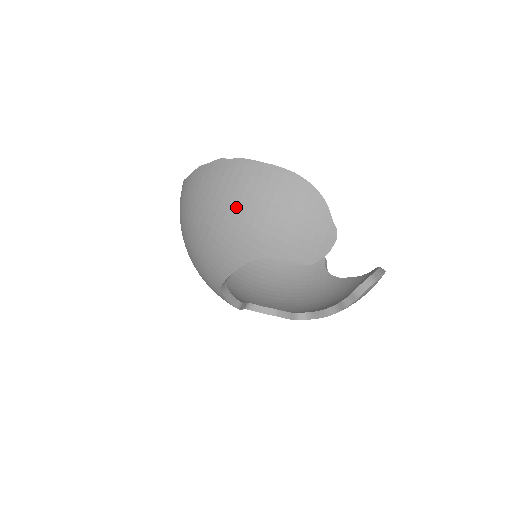
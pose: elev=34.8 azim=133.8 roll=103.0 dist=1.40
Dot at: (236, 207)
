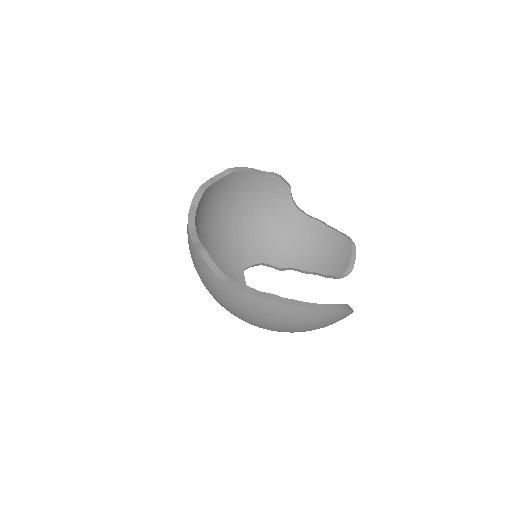
Dot at: (286, 327)
